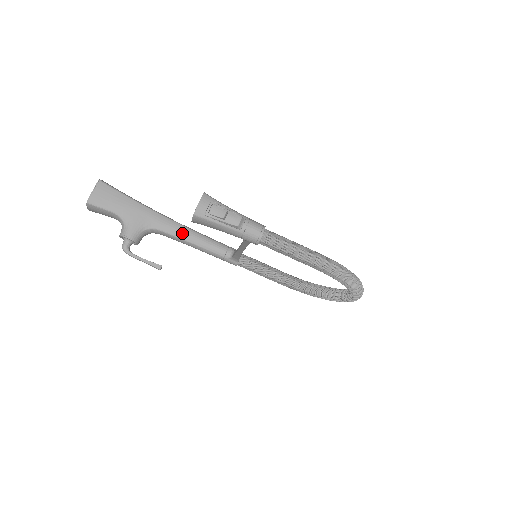
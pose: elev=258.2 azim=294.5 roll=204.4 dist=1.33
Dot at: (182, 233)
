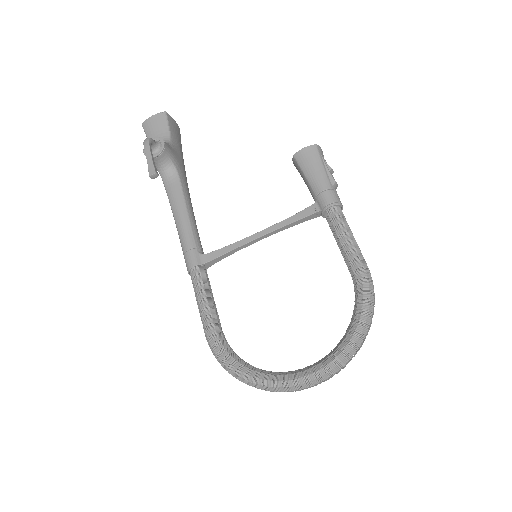
Dot at: (189, 201)
